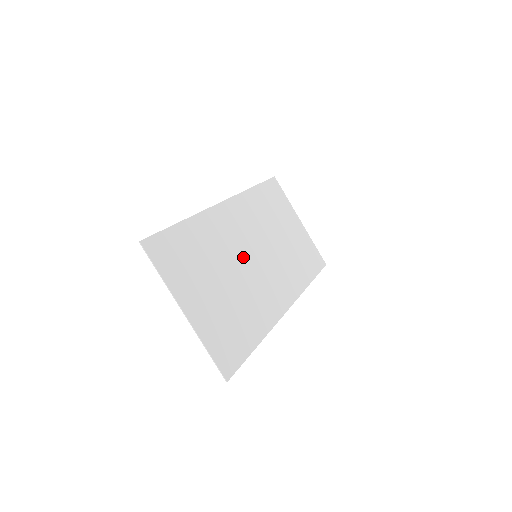
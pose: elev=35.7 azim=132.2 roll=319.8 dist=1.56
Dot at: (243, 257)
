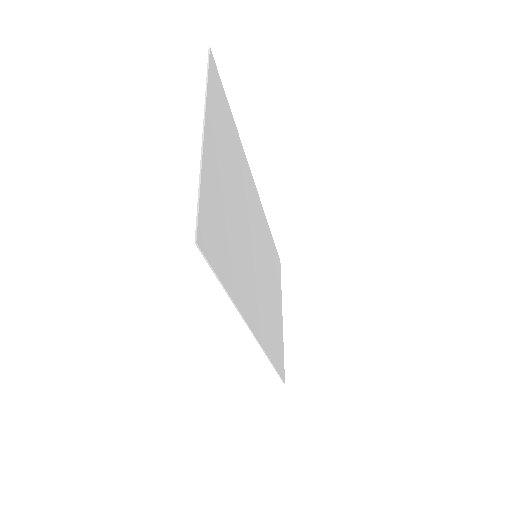
Dot at: (250, 233)
